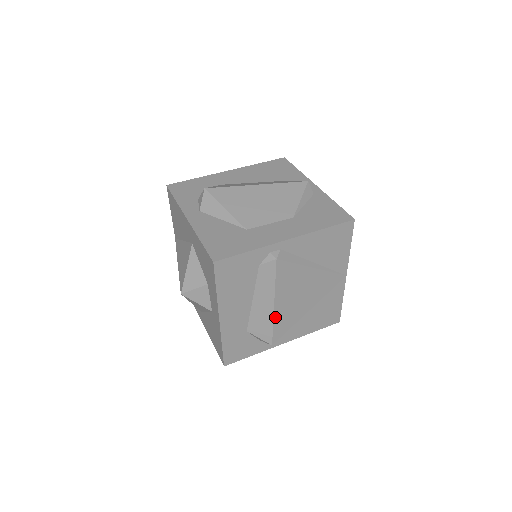
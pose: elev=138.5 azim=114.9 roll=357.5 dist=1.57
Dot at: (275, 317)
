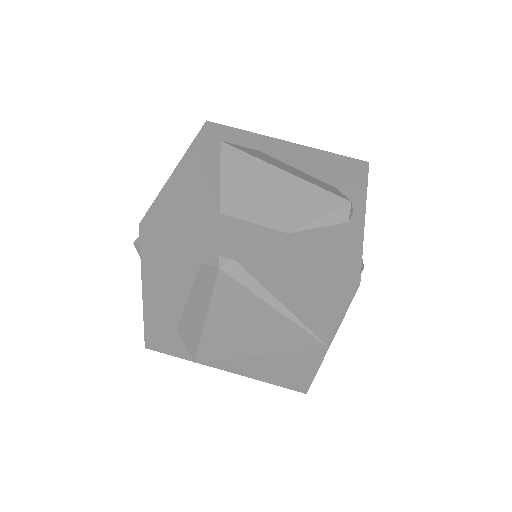
Dot at: (205, 335)
